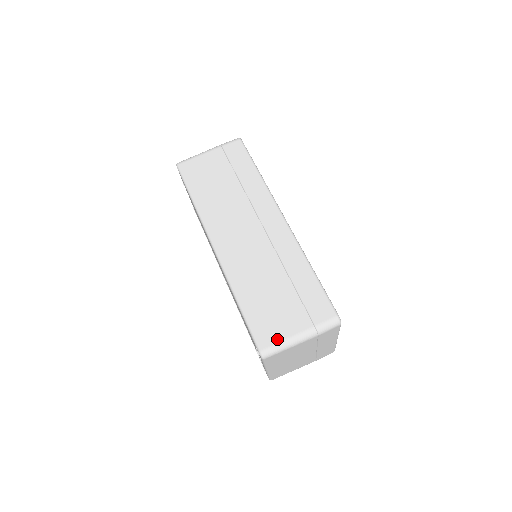
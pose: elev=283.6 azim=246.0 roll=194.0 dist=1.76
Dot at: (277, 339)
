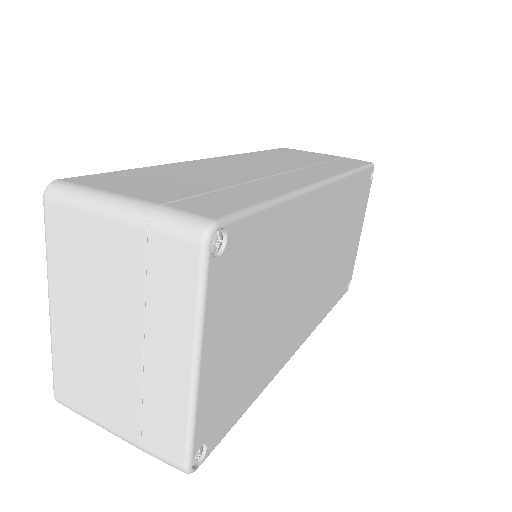
Dot at: (96, 185)
